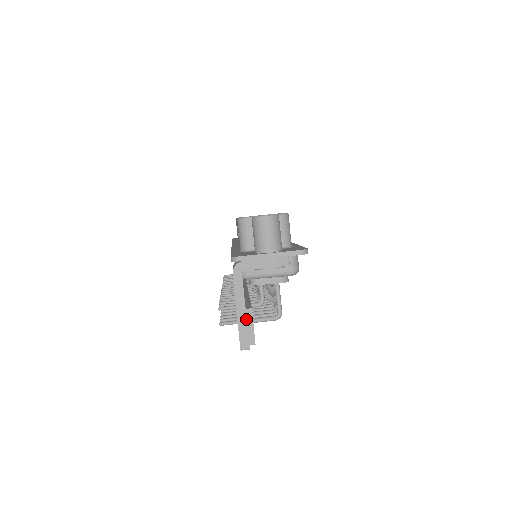
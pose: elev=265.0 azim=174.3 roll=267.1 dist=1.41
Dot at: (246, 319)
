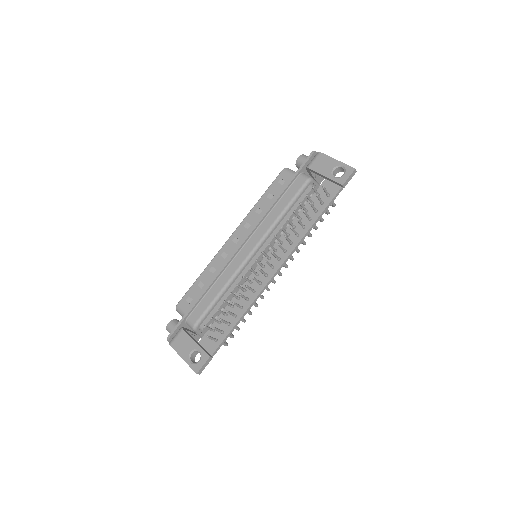
Dot at: occluded
